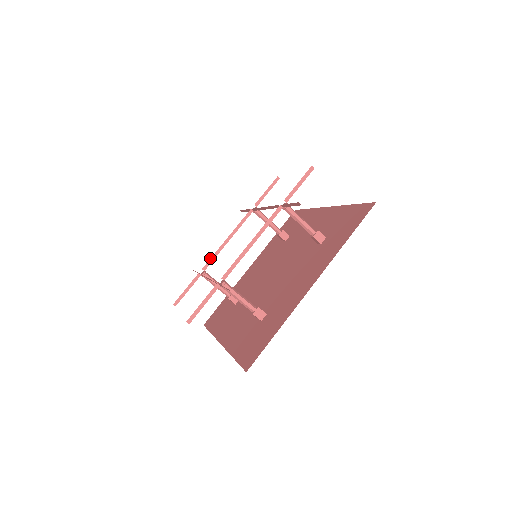
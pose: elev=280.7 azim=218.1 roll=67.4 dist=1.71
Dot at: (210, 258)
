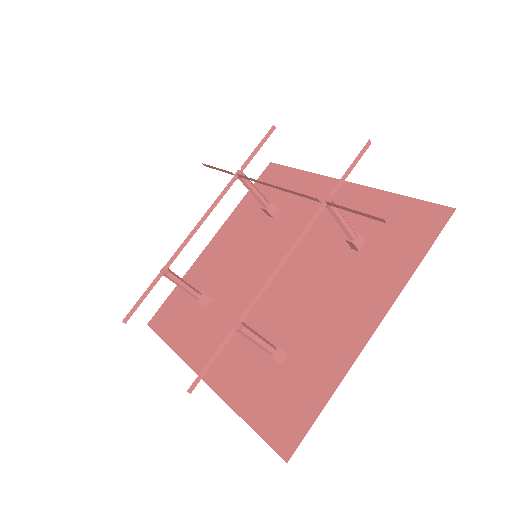
Dot at: occluded
